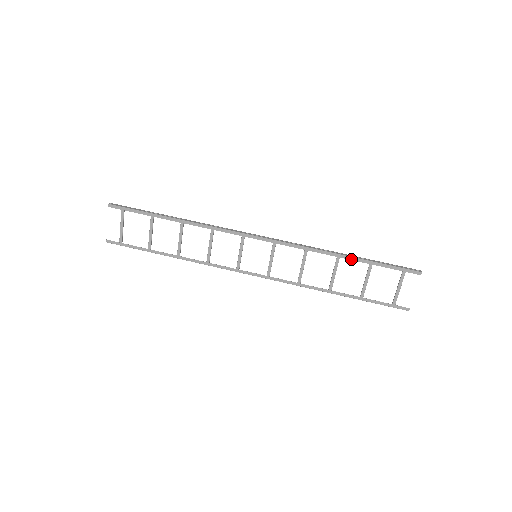
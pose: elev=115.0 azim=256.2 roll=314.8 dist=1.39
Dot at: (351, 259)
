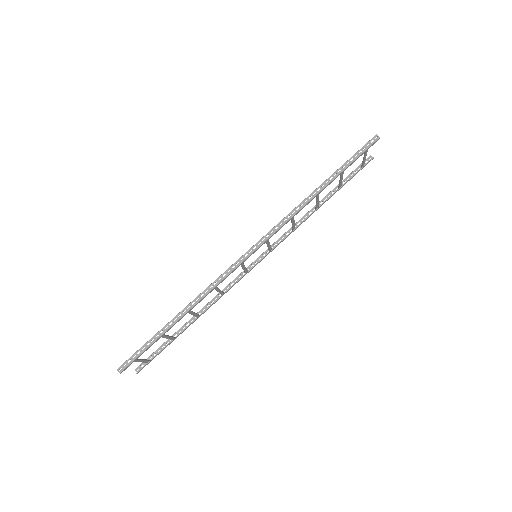
Dot at: occluded
